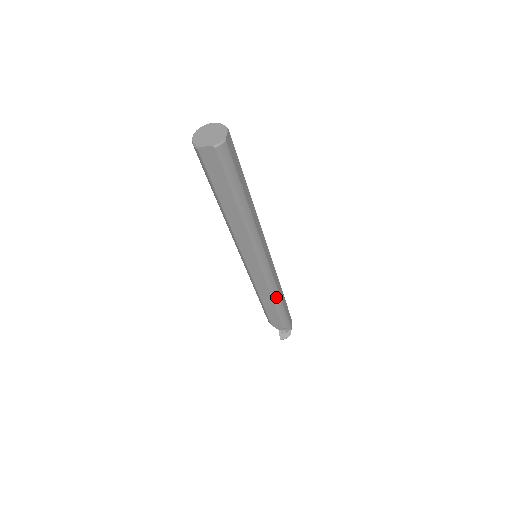
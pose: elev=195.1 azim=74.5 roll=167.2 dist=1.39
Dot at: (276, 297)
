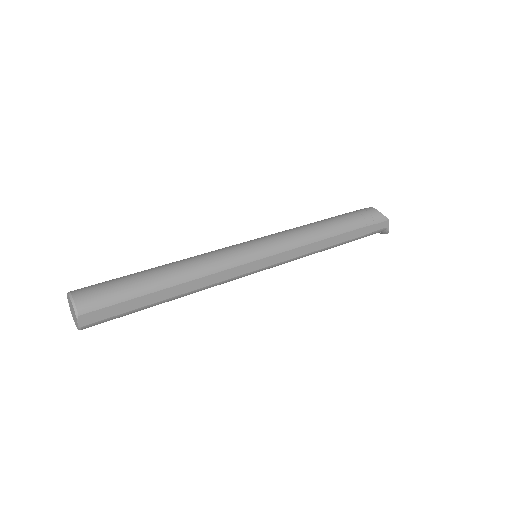
Dot at: (320, 251)
